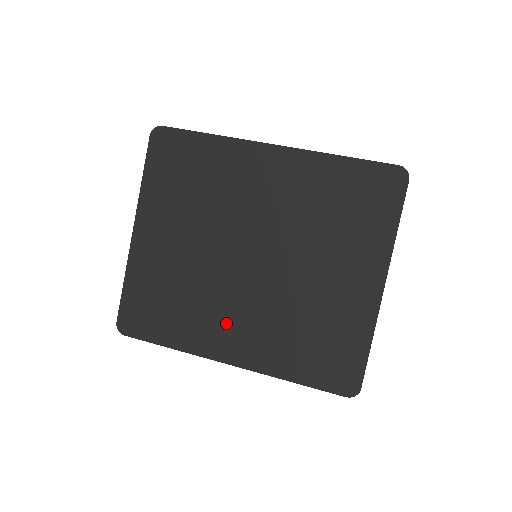
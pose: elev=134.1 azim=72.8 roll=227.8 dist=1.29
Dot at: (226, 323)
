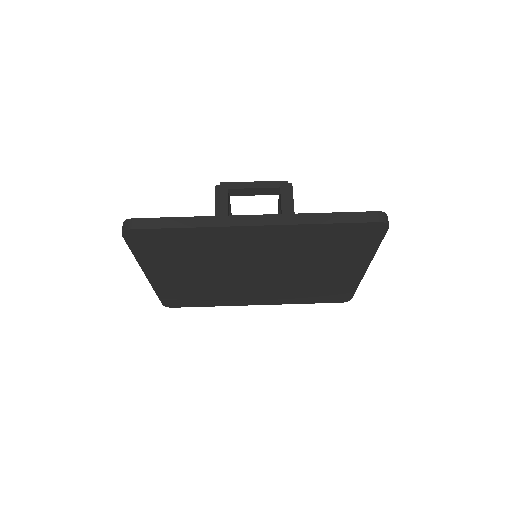
Dot at: (248, 295)
